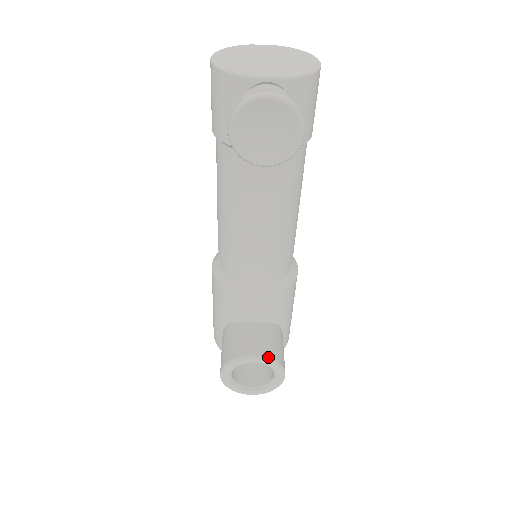
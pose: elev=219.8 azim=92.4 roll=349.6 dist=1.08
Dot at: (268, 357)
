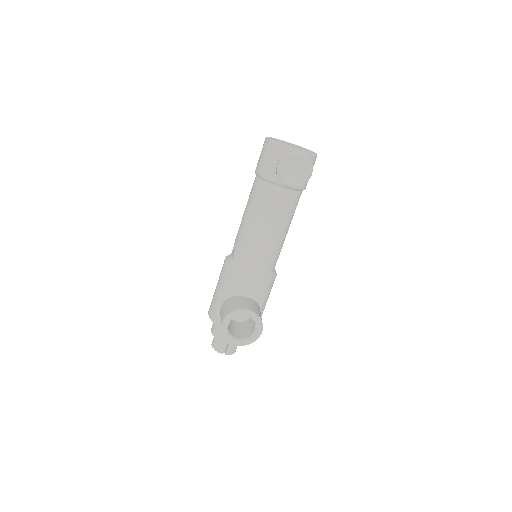
Dot at: (256, 313)
